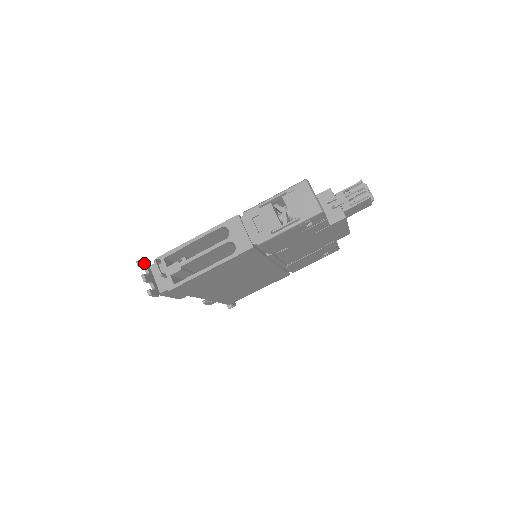
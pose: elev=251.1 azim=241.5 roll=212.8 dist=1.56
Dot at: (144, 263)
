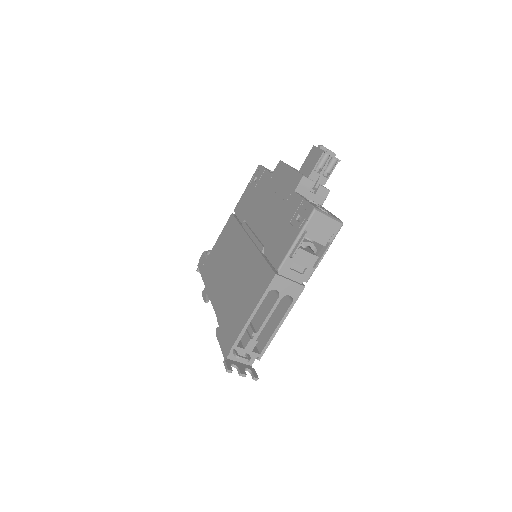
Dot at: (227, 364)
